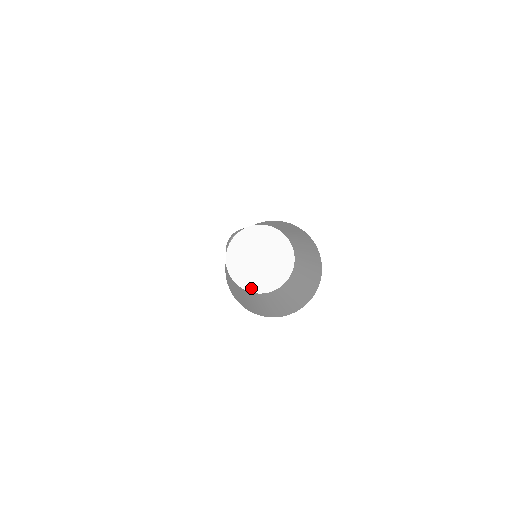
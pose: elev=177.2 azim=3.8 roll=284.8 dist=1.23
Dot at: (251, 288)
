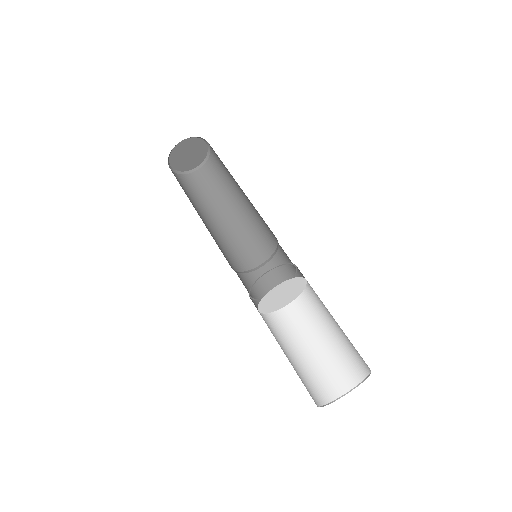
Dot at: (276, 309)
